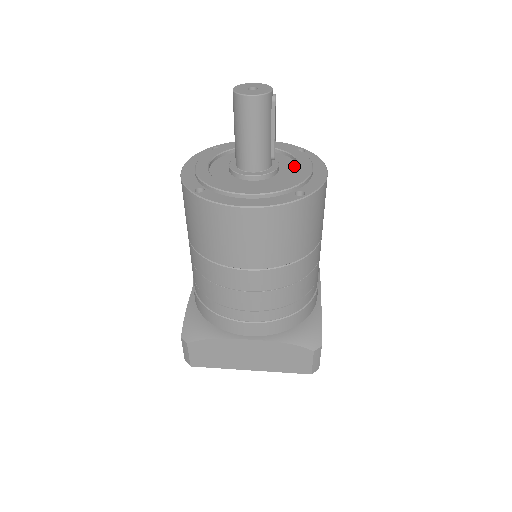
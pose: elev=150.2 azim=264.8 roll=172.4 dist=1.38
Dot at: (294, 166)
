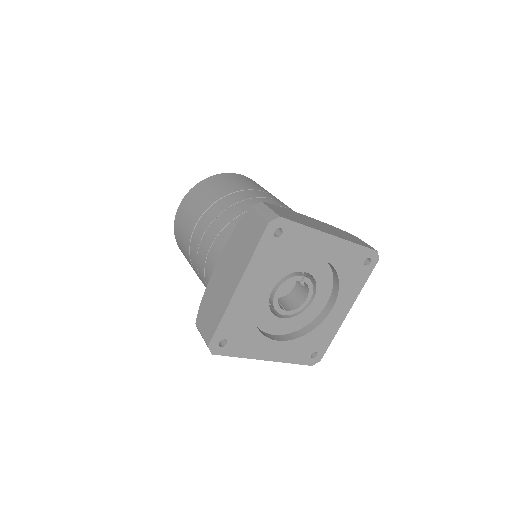
Dot at: occluded
